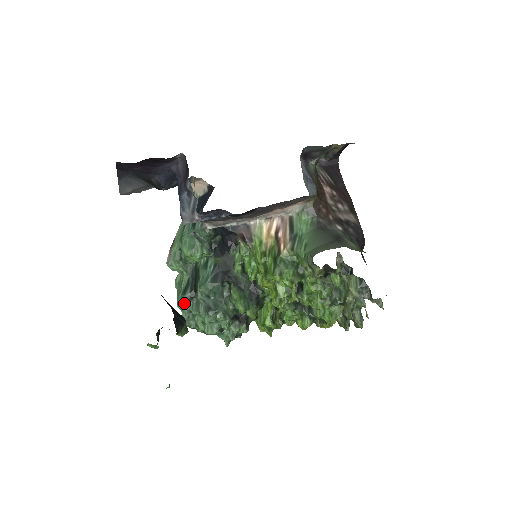
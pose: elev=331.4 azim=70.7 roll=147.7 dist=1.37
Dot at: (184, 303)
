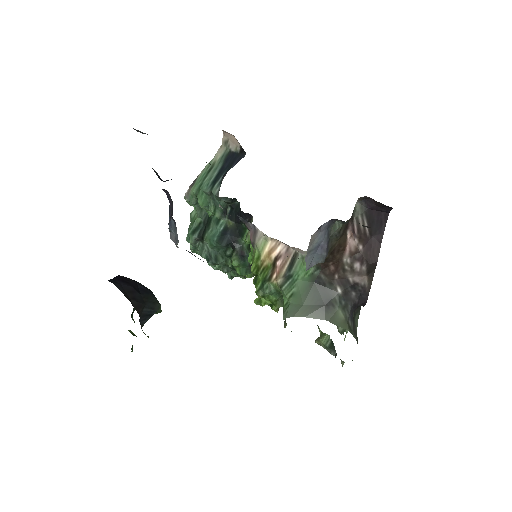
Dot at: (190, 242)
